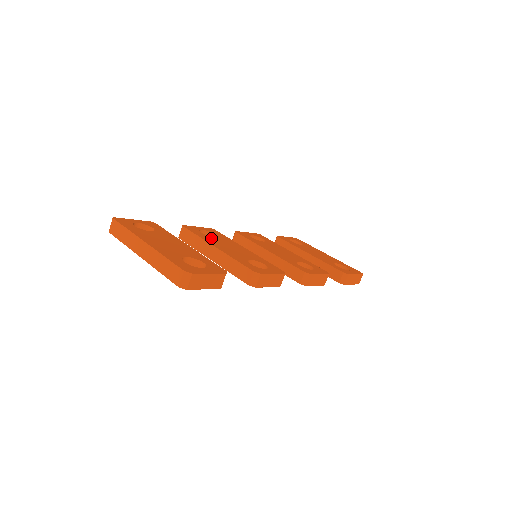
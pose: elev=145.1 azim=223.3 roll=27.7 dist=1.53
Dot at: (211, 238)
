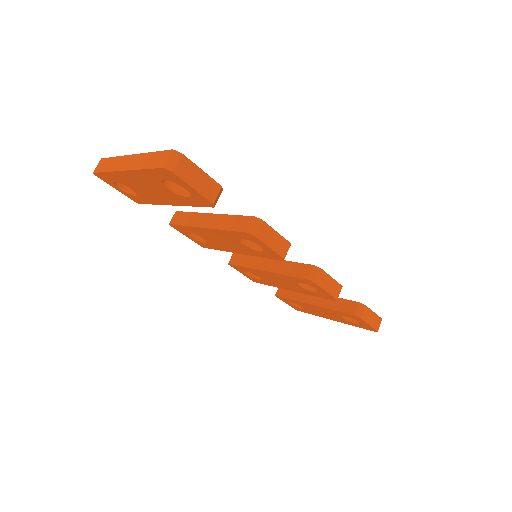
Dot at: occluded
